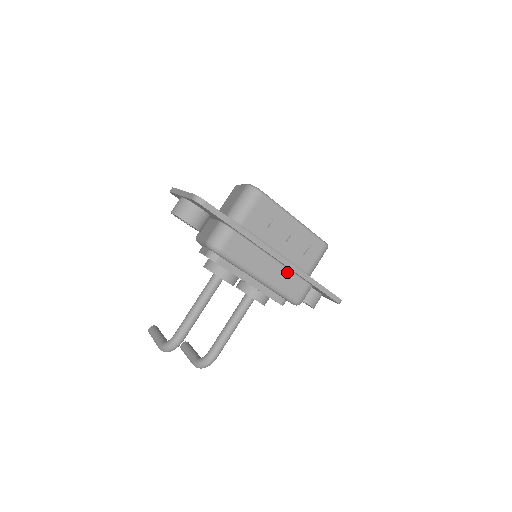
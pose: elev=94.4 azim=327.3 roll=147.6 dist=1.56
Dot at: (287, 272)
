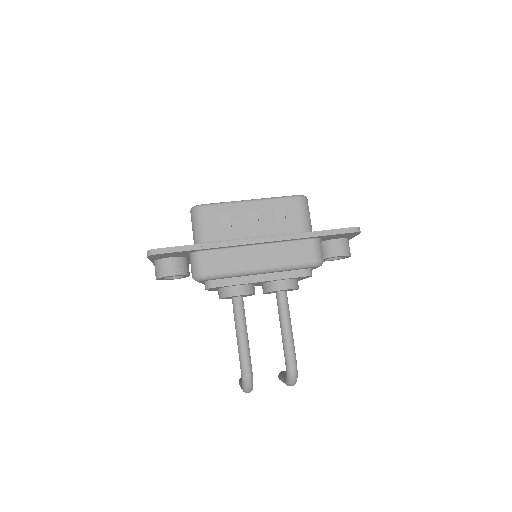
Dot at: (280, 246)
